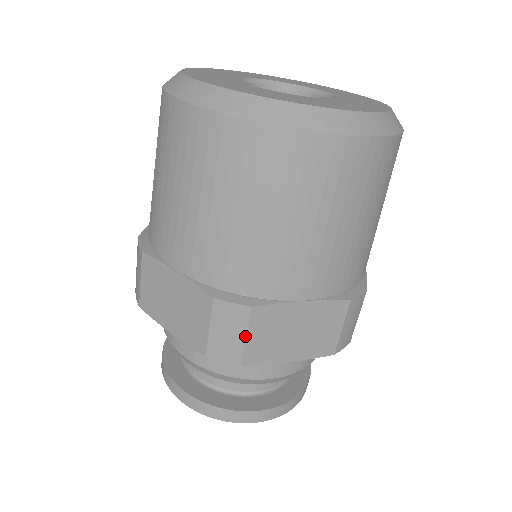
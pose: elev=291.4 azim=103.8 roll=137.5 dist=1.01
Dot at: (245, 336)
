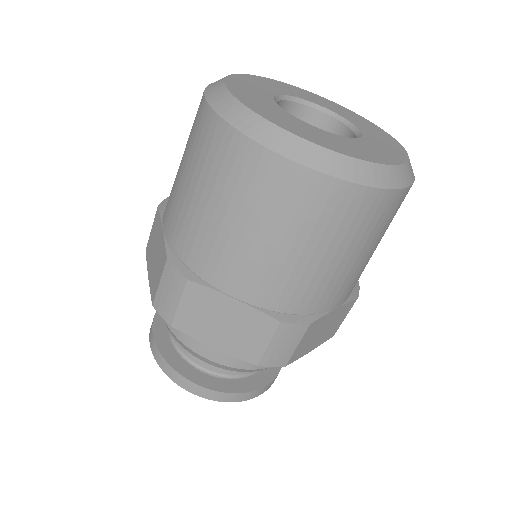
Dot at: (178, 302)
